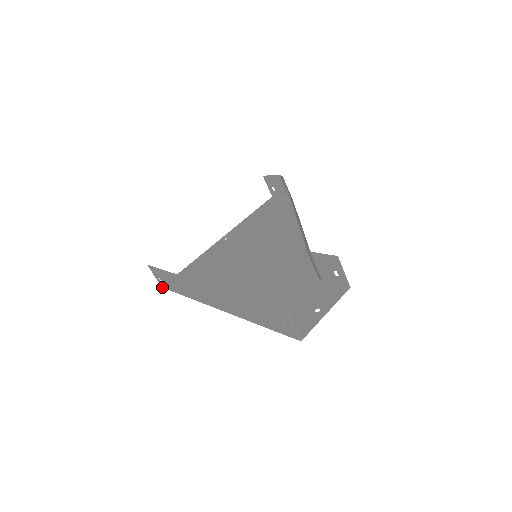
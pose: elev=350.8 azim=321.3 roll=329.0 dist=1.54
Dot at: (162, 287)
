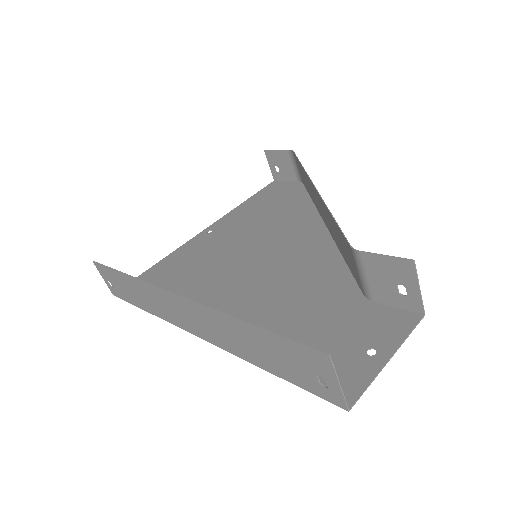
Dot at: (113, 294)
